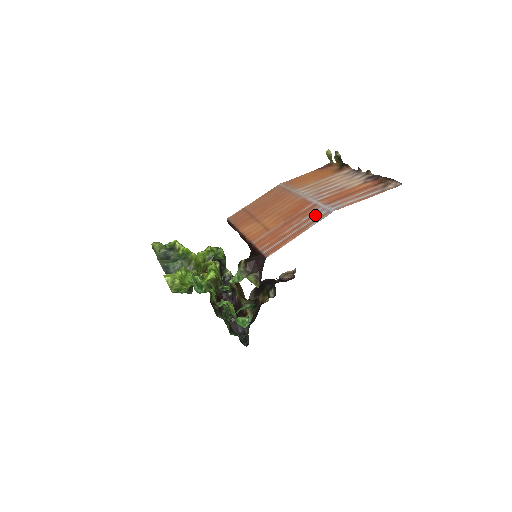
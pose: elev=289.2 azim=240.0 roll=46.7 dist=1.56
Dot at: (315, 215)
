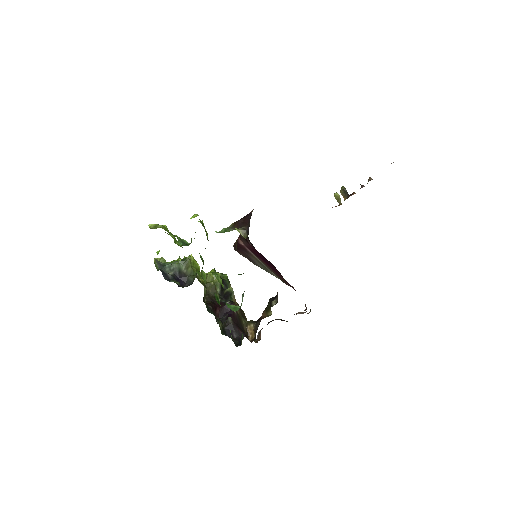
Dot at: occluded
